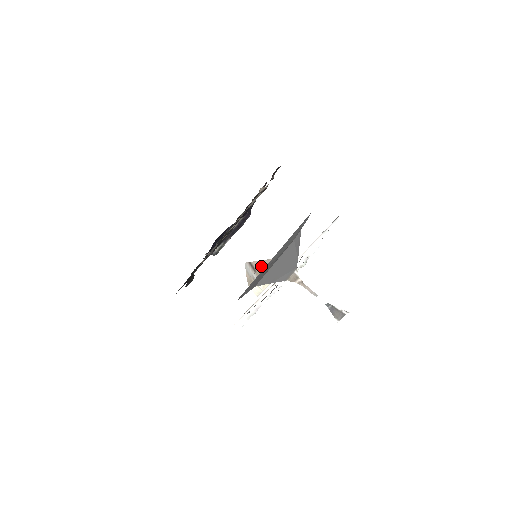
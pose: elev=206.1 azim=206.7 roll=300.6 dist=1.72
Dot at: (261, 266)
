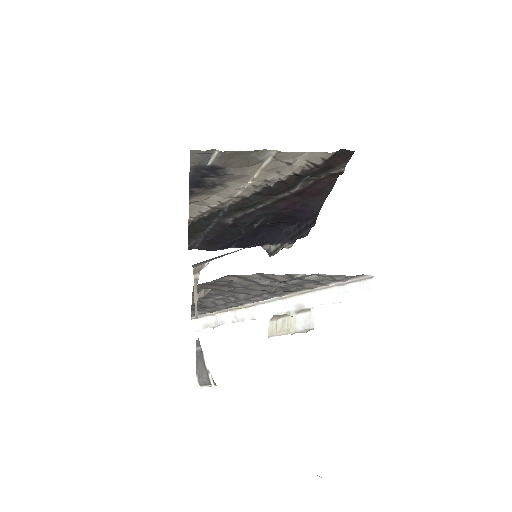
Dot at: occluded
